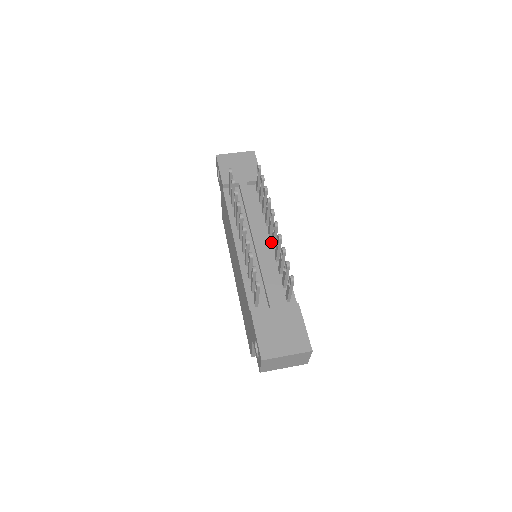
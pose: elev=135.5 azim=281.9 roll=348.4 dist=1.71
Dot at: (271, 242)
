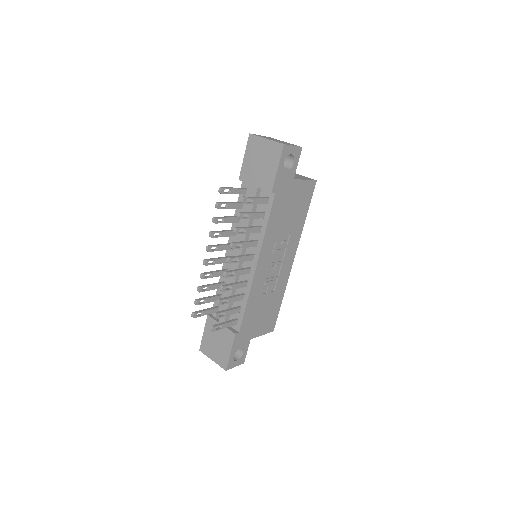
Dot at: (247, 267)
